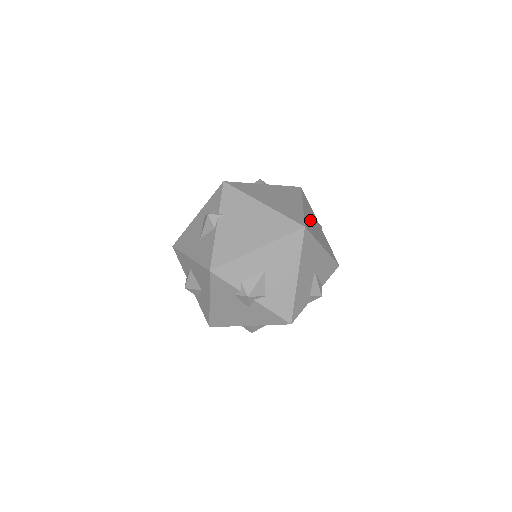
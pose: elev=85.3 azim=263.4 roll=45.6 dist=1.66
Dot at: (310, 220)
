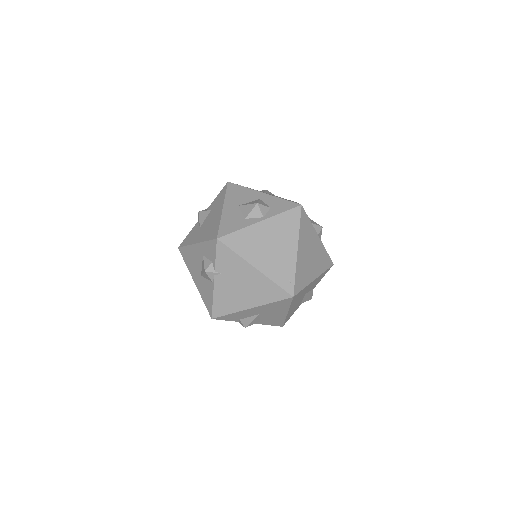
Dot at: (304, 260)
